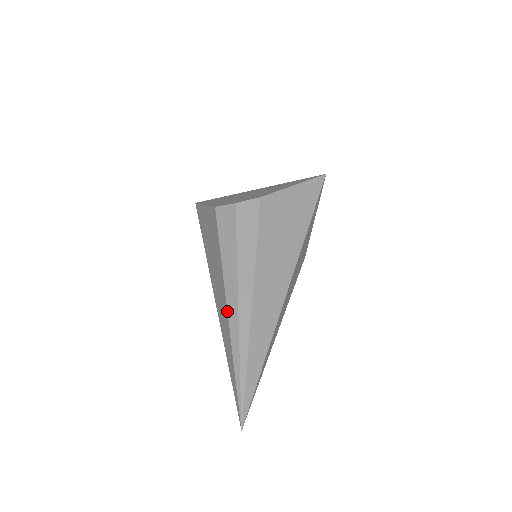
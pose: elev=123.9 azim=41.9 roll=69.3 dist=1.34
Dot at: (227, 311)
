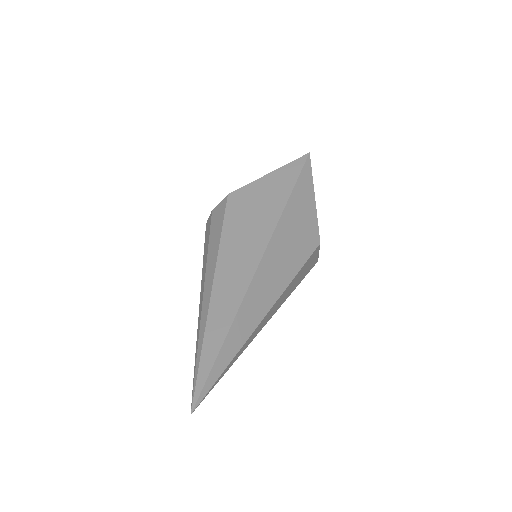
Dot at: (199, 304)
